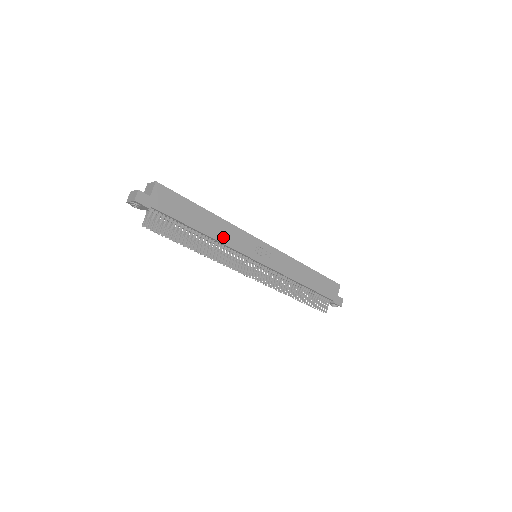
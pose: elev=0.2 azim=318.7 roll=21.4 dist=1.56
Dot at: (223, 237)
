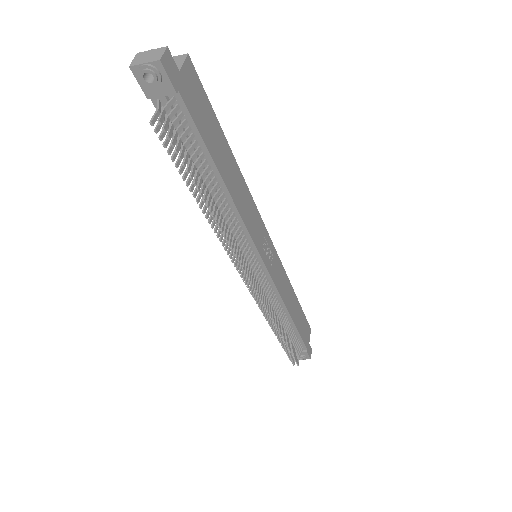
Dot at: (240, 204)
